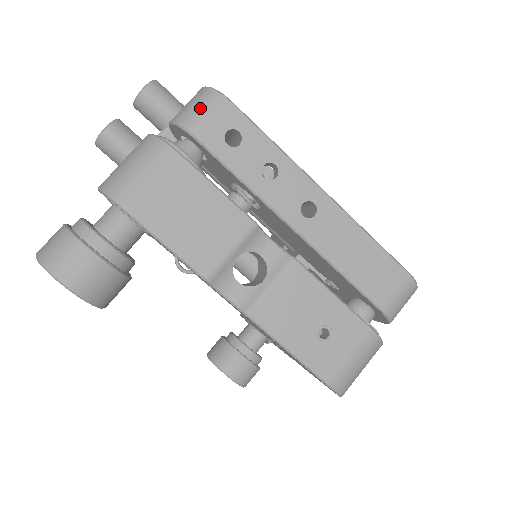
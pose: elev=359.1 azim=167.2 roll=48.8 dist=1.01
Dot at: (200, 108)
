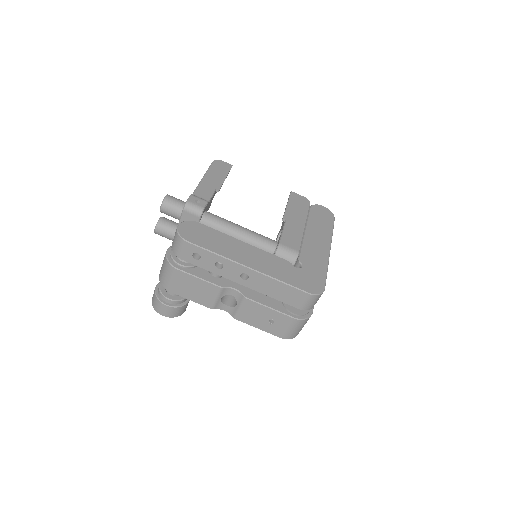
Dot at: (177, 246)
